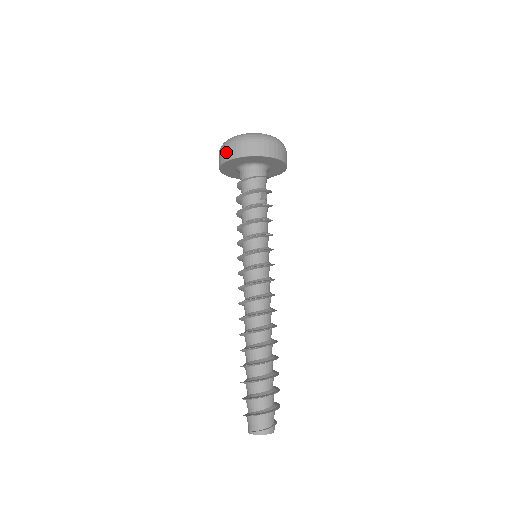
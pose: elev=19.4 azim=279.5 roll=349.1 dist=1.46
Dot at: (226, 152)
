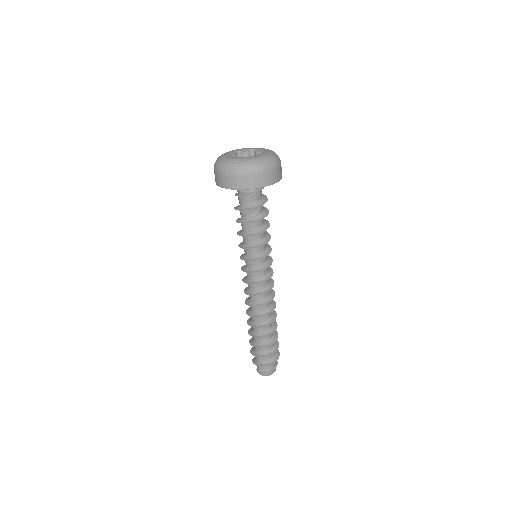
Dot at: occluded
